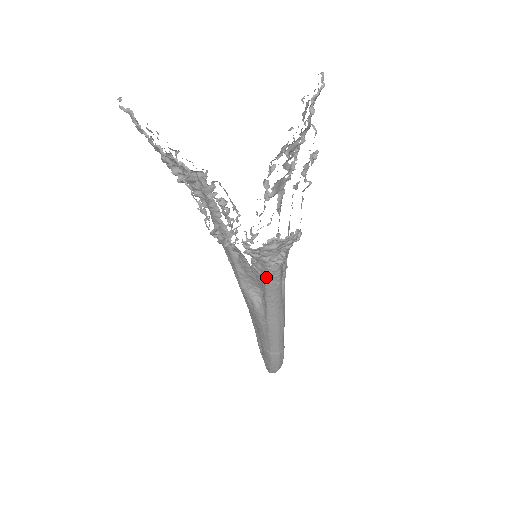
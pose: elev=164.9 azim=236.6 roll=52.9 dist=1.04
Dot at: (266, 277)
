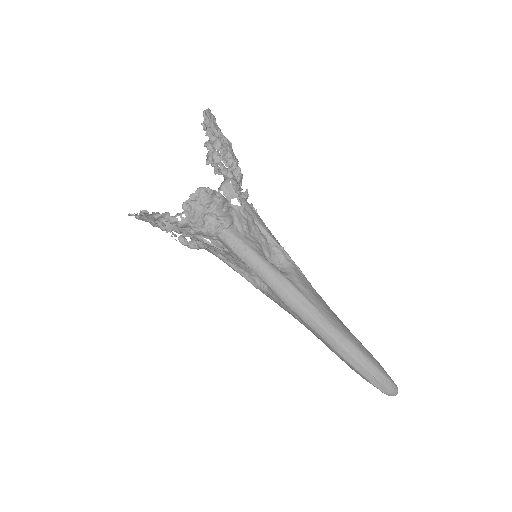
Dot at: (230, 249)
